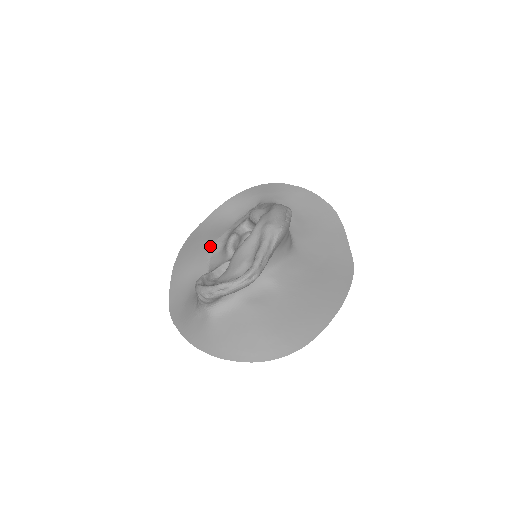
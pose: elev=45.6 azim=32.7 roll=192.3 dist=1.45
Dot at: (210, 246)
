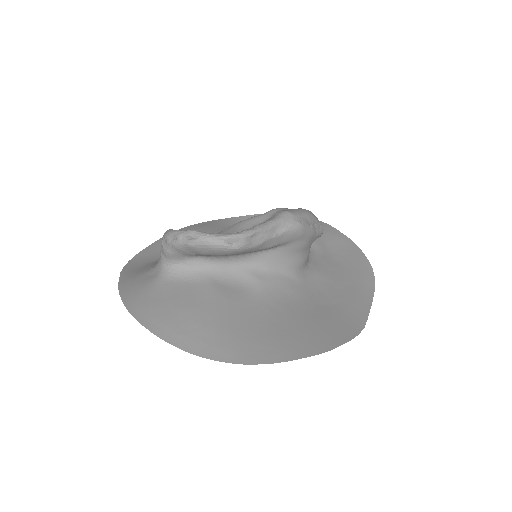
Dot at: occluded
